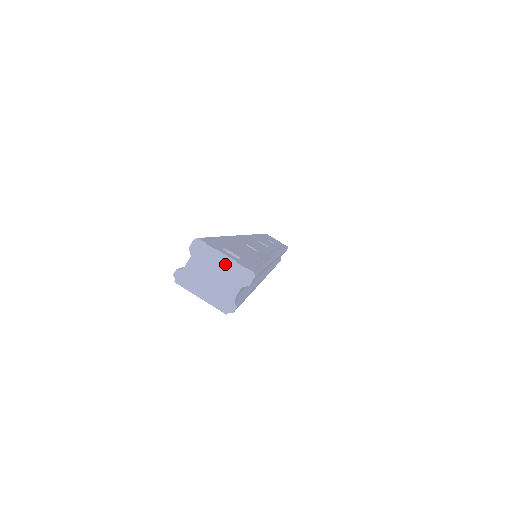
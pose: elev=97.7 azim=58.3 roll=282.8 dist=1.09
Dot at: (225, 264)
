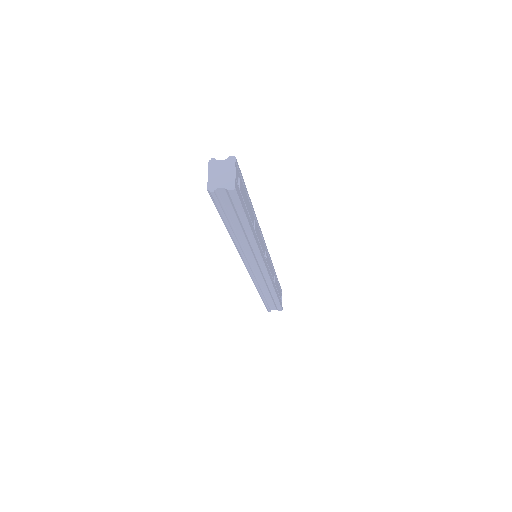
Dot at: (231, 175)
